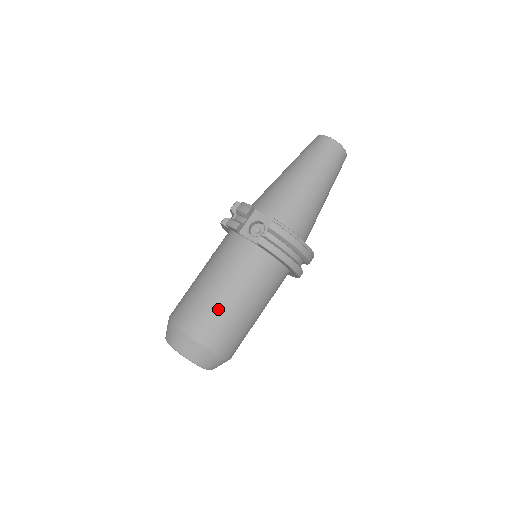
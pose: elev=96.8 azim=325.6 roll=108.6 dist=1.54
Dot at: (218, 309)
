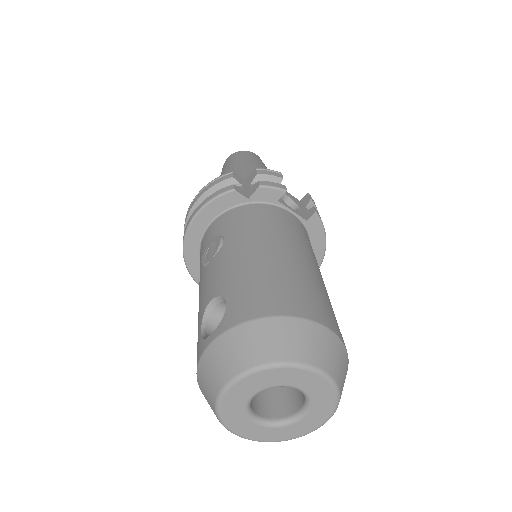
Dot at: (326, 293)
